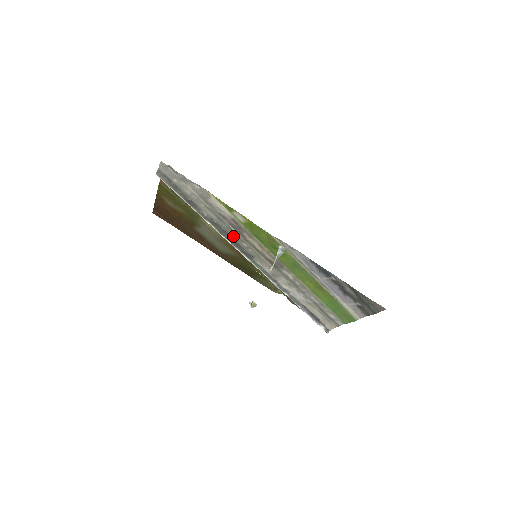
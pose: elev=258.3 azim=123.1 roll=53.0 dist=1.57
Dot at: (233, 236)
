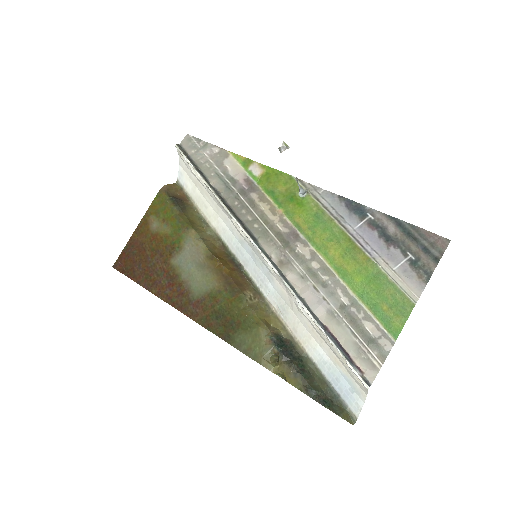
Dot at: (238, 209)
